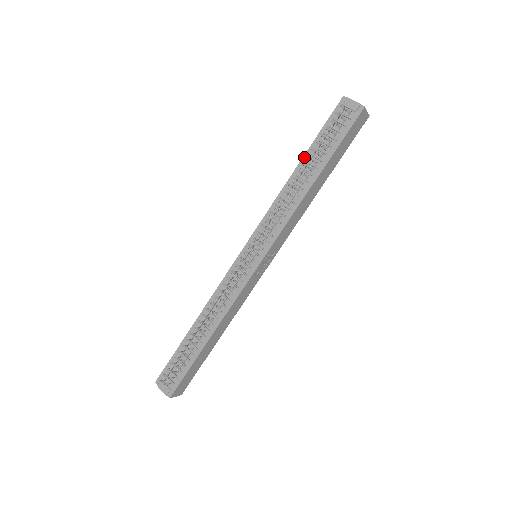
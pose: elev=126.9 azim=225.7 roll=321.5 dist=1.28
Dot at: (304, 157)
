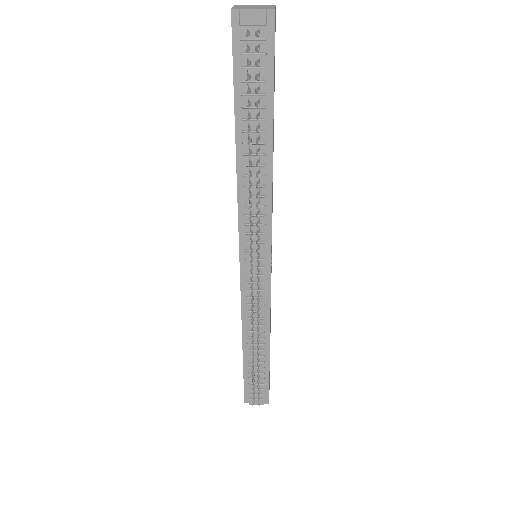
Dot at: (236, 127)
